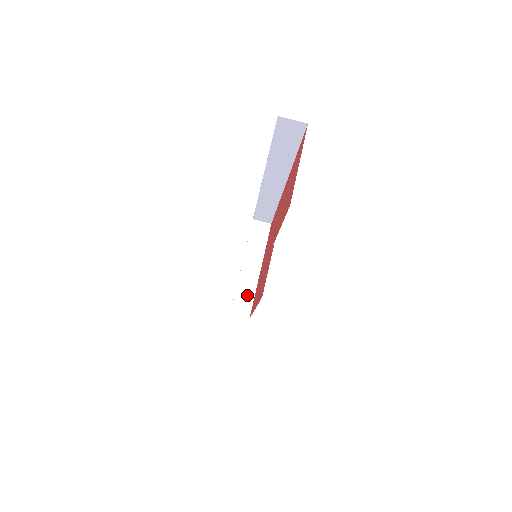
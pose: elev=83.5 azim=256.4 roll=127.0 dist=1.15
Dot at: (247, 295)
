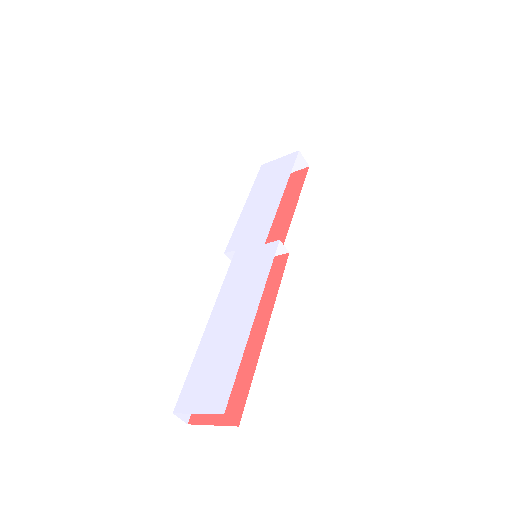
Dot at: occluded
